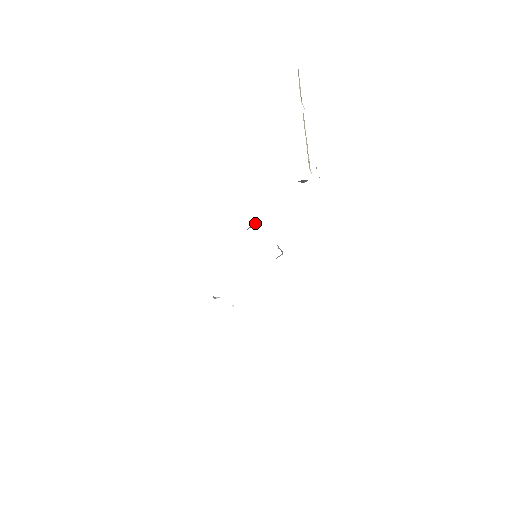
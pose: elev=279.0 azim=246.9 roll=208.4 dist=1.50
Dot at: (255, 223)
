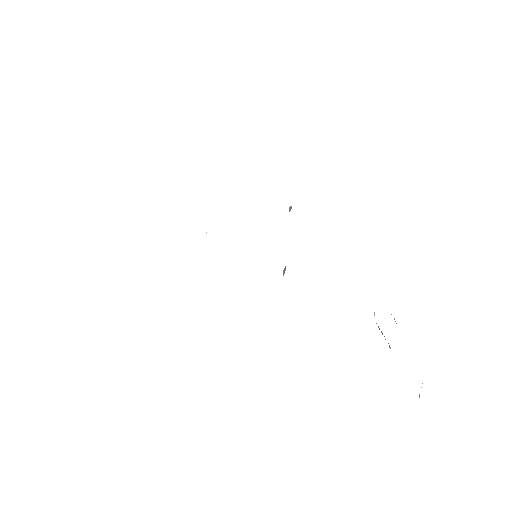
Dot at: occluded
